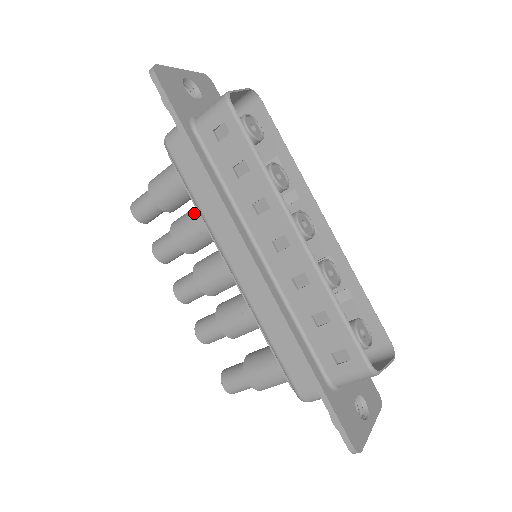
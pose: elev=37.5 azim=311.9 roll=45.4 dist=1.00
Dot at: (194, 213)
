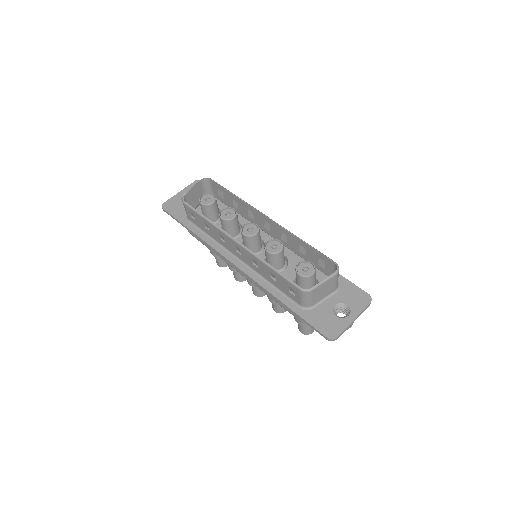
Dot at: occluded
